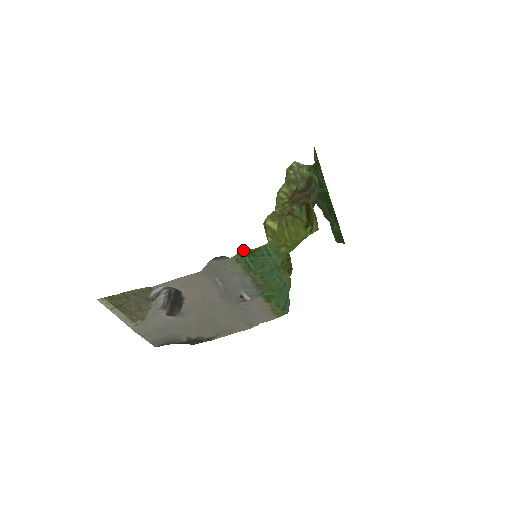
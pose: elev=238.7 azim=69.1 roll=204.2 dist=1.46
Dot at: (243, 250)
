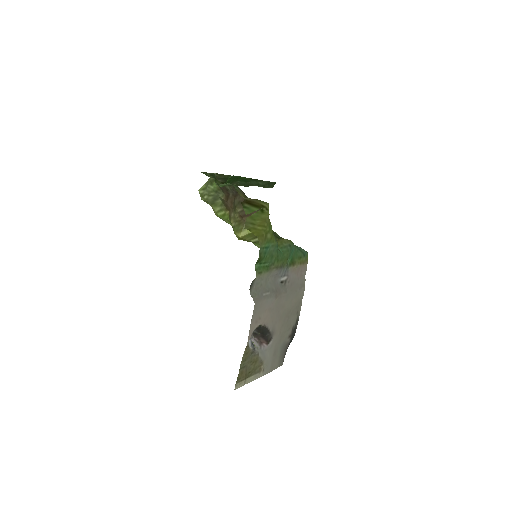
Dot at: (255, 265)
